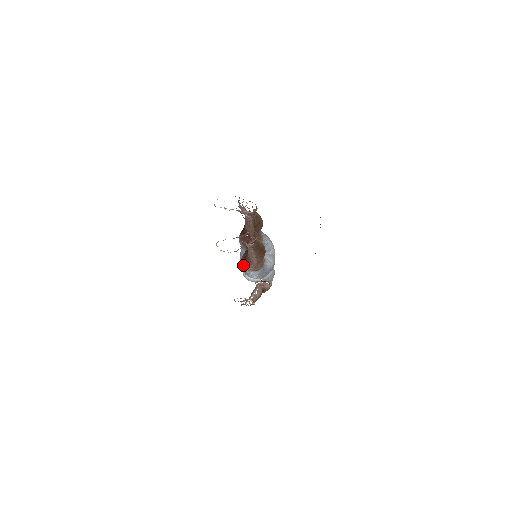
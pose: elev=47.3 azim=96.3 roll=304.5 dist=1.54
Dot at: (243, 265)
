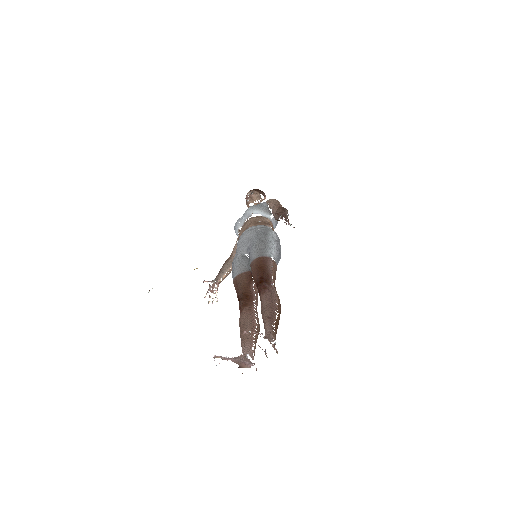
Dot at: (234, 283)
